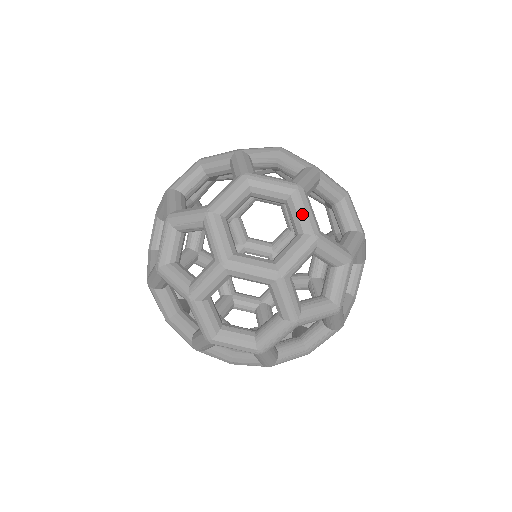
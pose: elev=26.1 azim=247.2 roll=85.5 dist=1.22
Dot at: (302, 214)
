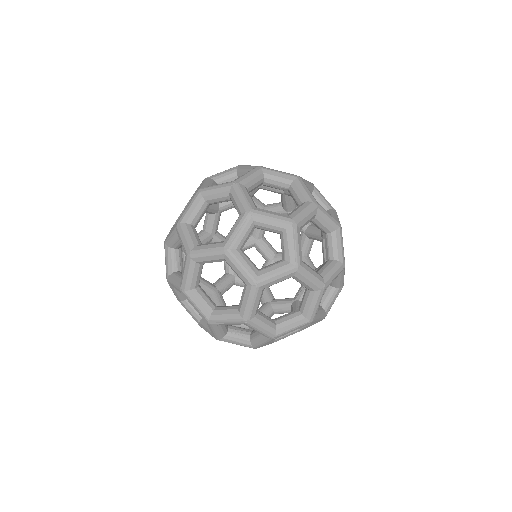
Dot at: occluded
